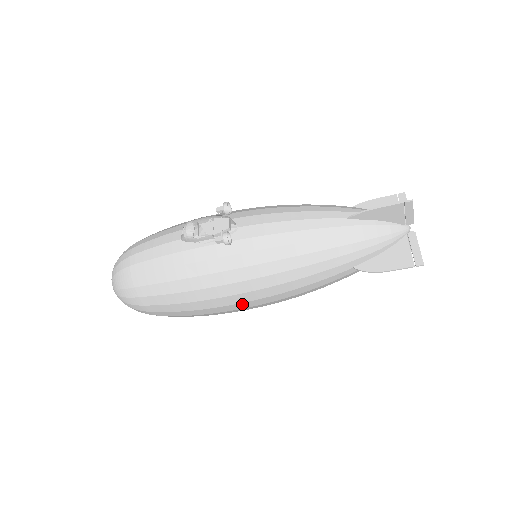
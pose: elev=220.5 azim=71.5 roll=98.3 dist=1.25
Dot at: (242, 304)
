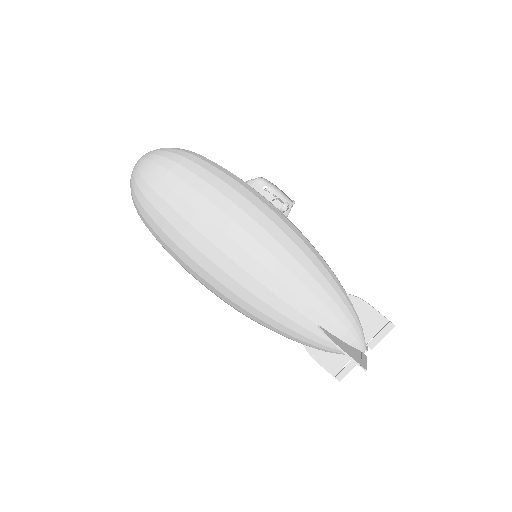
Dot at: (225, 258)
